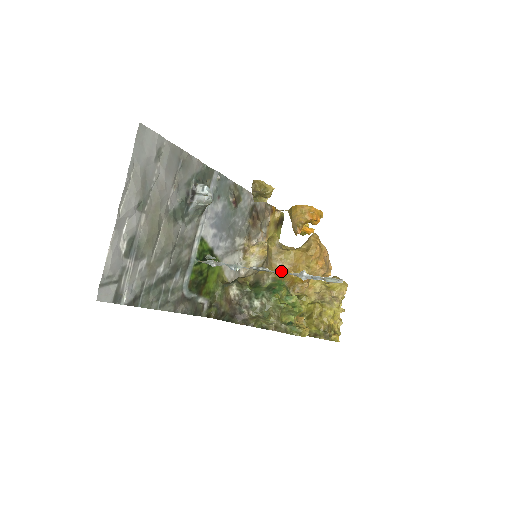
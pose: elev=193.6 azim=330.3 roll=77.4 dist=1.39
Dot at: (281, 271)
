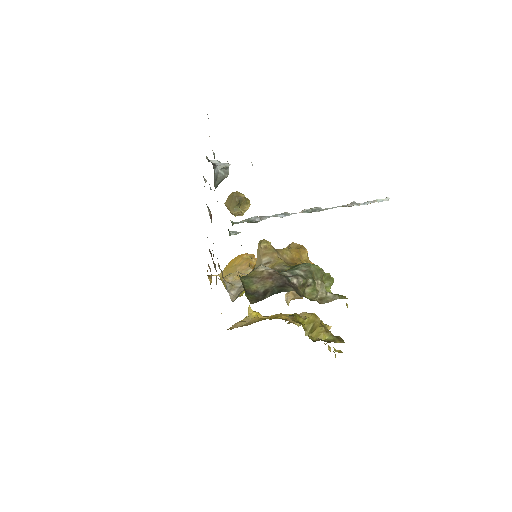
Dot at: (288, 263)
